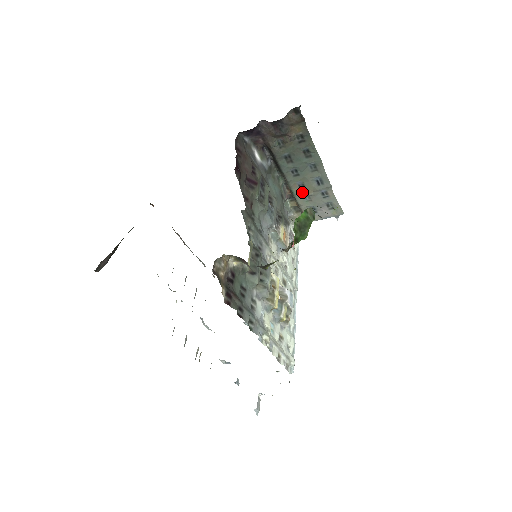
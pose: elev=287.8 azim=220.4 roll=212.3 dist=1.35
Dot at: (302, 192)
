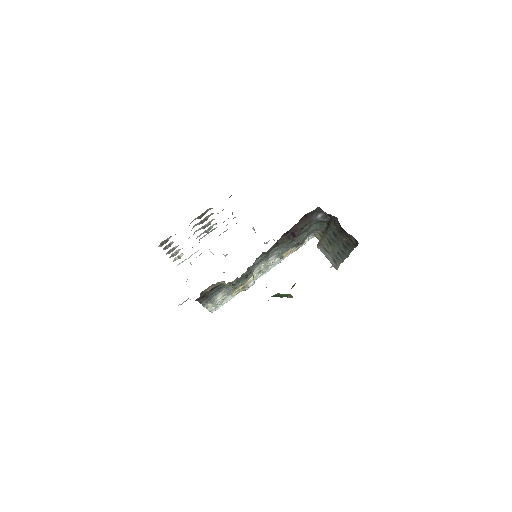
Dot at: (328, 243)
